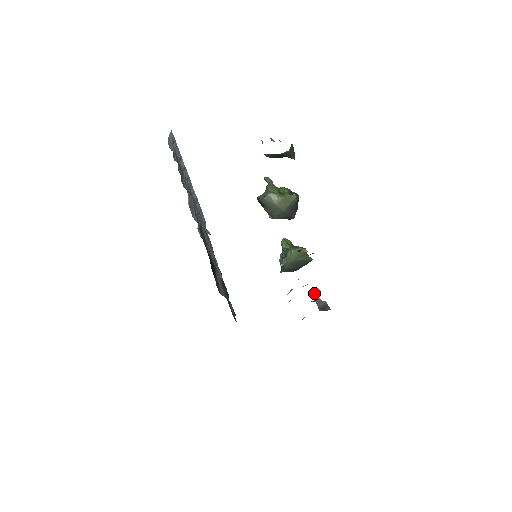
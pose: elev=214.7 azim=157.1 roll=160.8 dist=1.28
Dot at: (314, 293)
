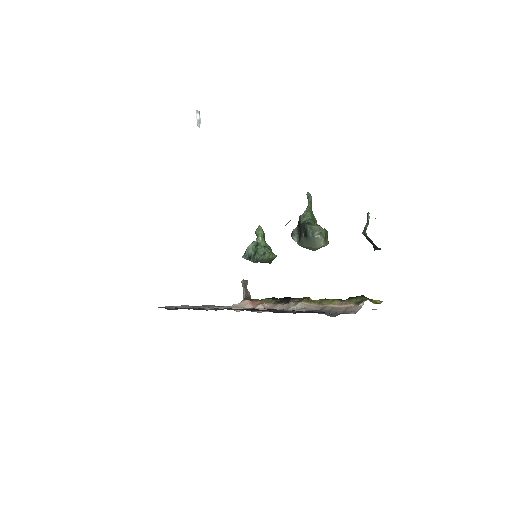
Dot at: (246, 281)
